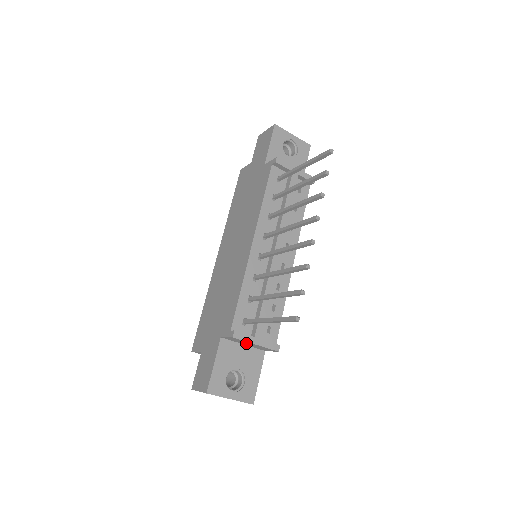
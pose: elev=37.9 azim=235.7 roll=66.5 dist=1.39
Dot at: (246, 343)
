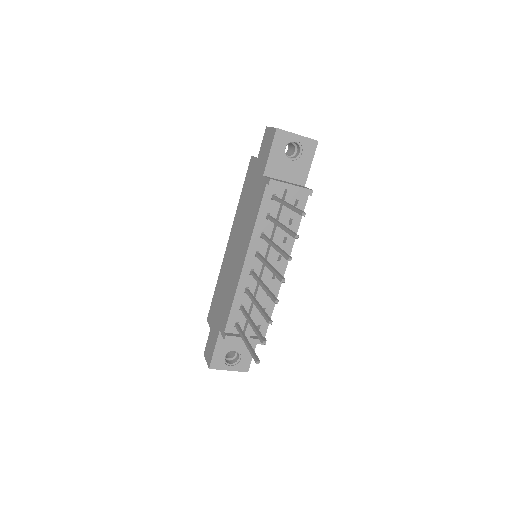
Dot at: occluded
